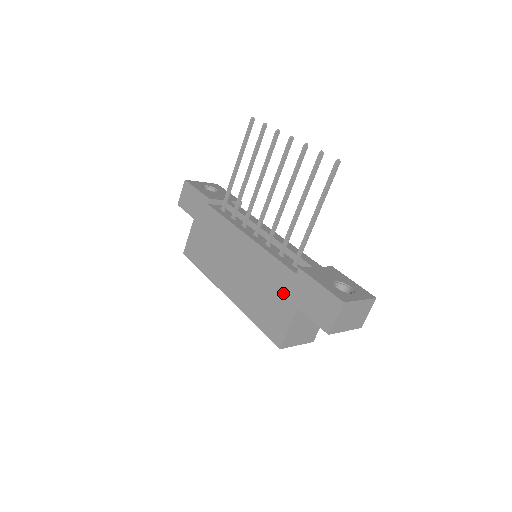
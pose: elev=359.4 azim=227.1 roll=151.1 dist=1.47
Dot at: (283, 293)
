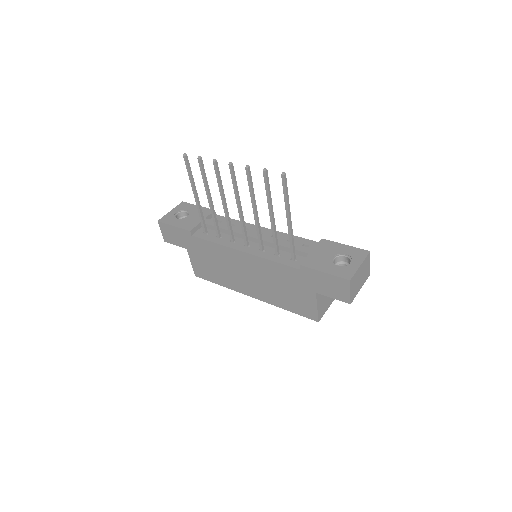
Dot at: (298, 285)
